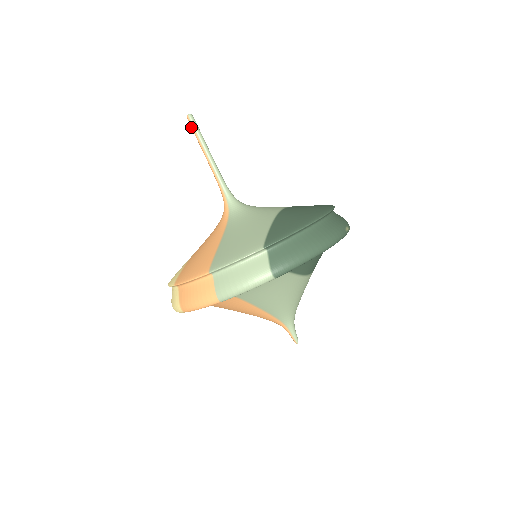
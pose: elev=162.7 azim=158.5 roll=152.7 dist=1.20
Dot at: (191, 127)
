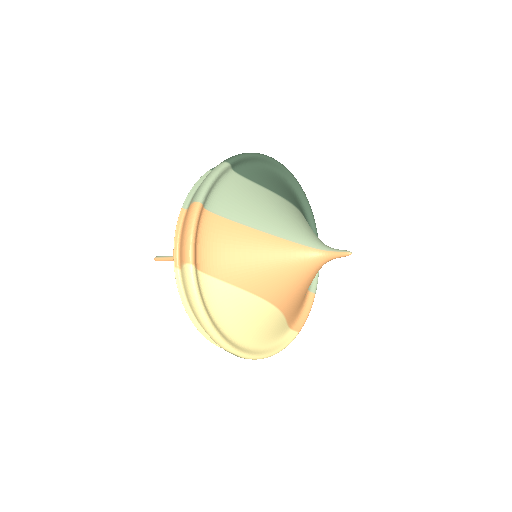
Dot at: (160, 260)
